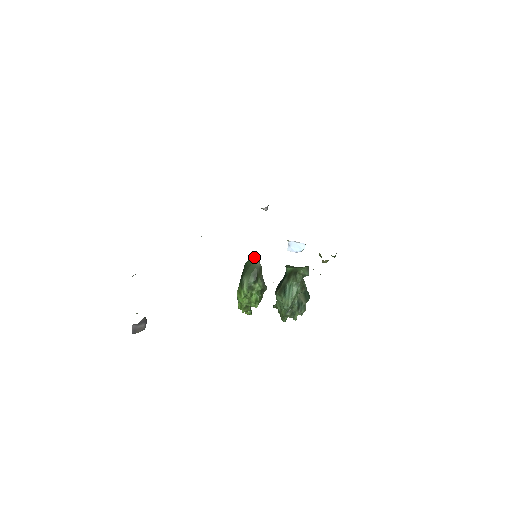
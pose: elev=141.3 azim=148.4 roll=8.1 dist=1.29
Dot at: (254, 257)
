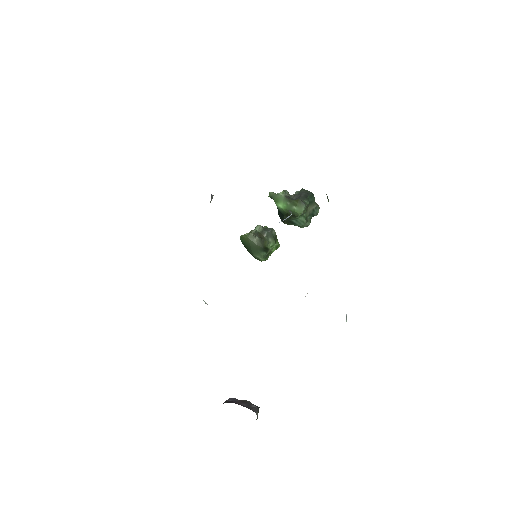
Dot at: (245, 236)
